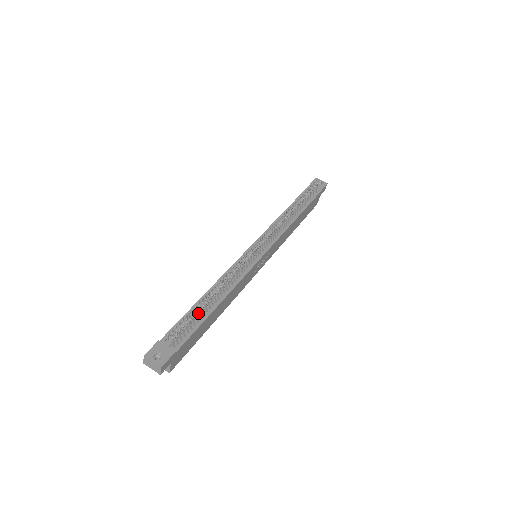
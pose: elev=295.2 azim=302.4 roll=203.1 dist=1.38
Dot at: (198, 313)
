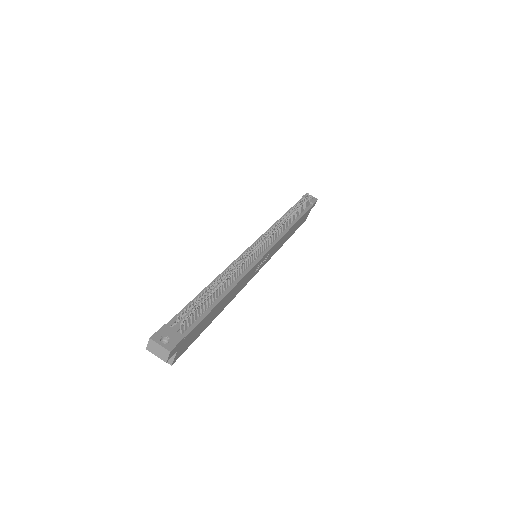
Dot at: (206, 300)
